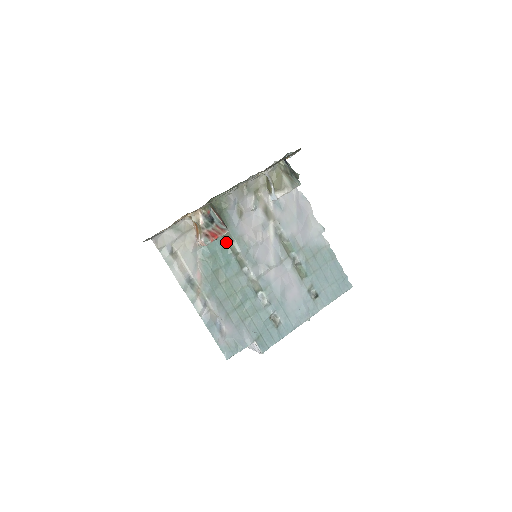
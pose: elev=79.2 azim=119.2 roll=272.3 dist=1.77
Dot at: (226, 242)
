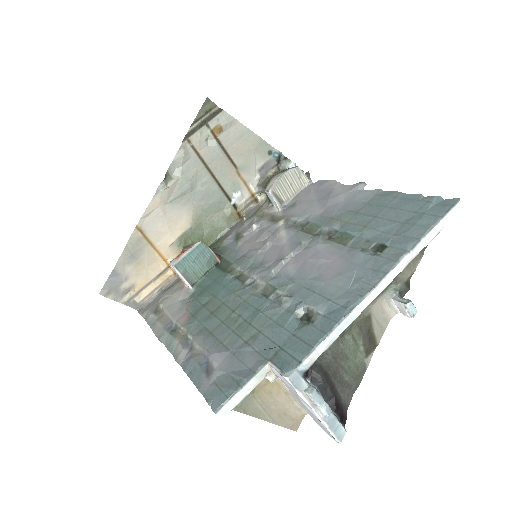
Dot at: (223, 270)
